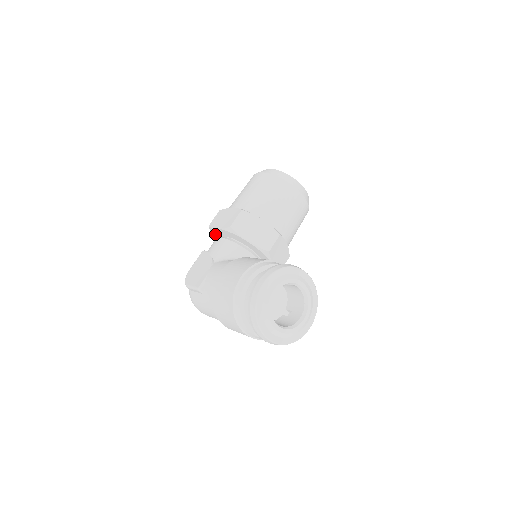
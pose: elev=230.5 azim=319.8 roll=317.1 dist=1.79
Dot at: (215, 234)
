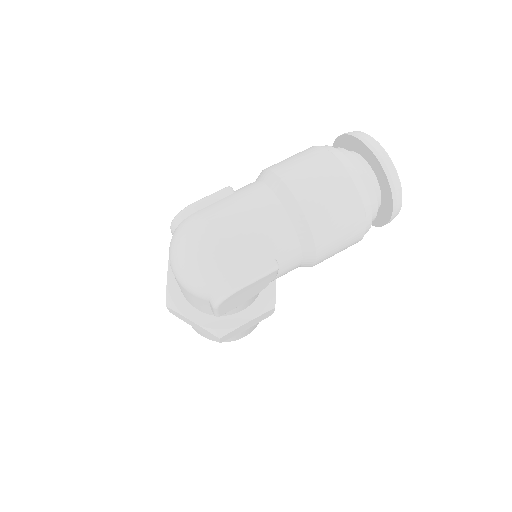
Dot at: occluded
